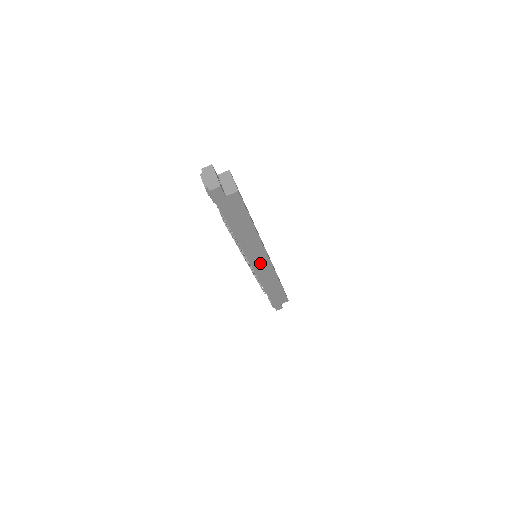
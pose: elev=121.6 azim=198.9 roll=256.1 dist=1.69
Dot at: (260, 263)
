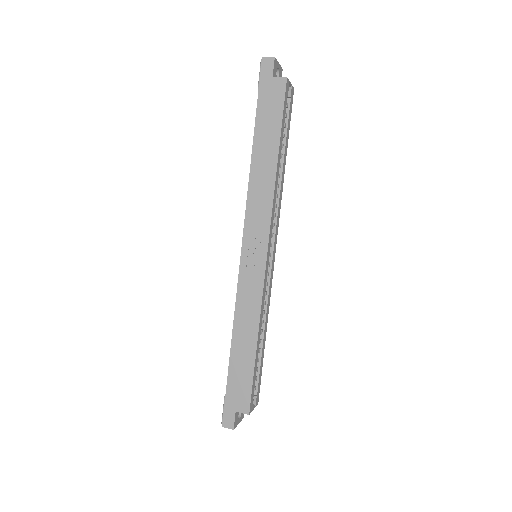
Dot at: (254, 251)
